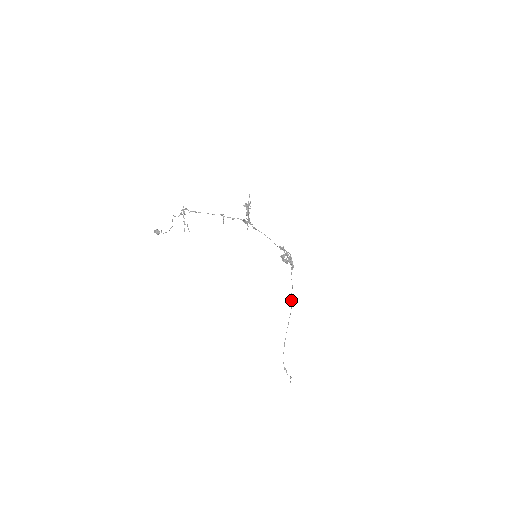
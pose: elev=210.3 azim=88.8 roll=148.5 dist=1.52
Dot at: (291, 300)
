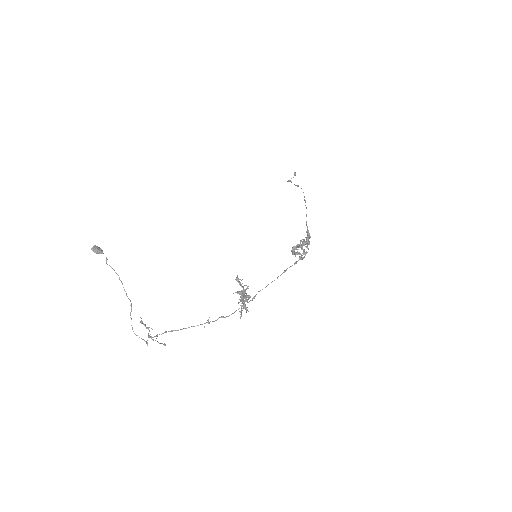
Dot at: occluded
